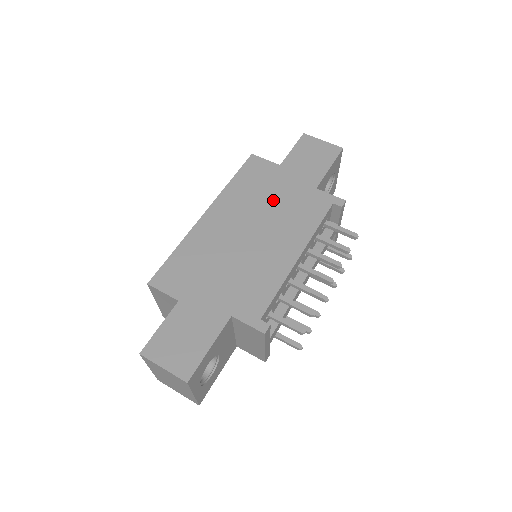
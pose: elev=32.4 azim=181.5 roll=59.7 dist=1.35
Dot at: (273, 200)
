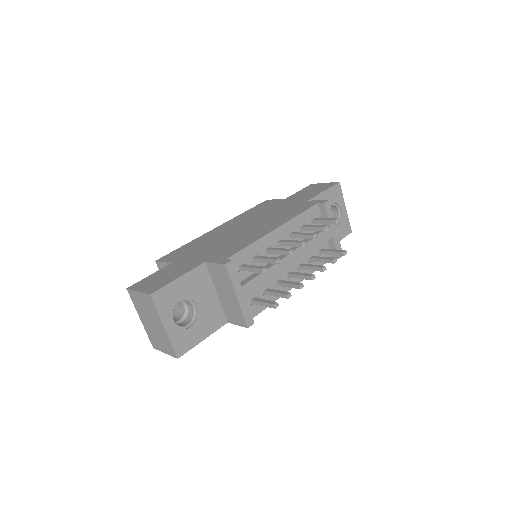
Dot at: (270, 212)
